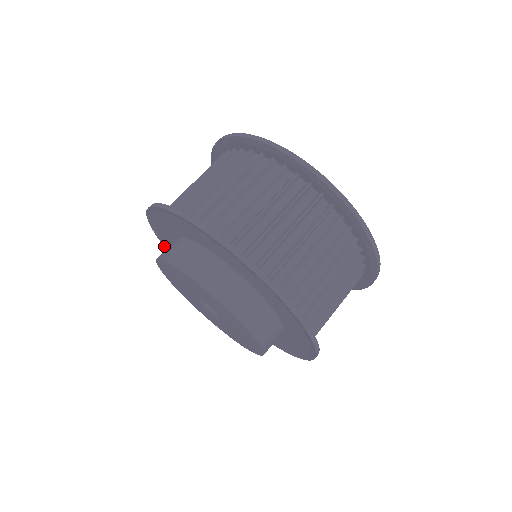
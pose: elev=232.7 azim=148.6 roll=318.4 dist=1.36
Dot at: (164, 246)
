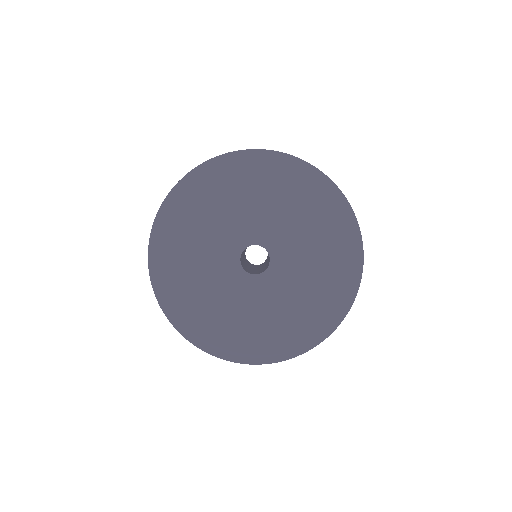
Dot at: occluded
